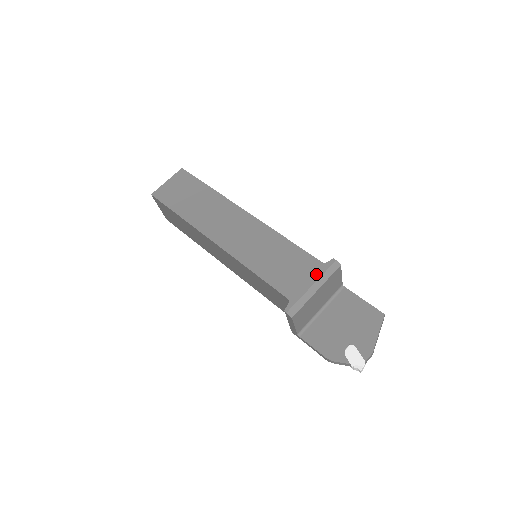
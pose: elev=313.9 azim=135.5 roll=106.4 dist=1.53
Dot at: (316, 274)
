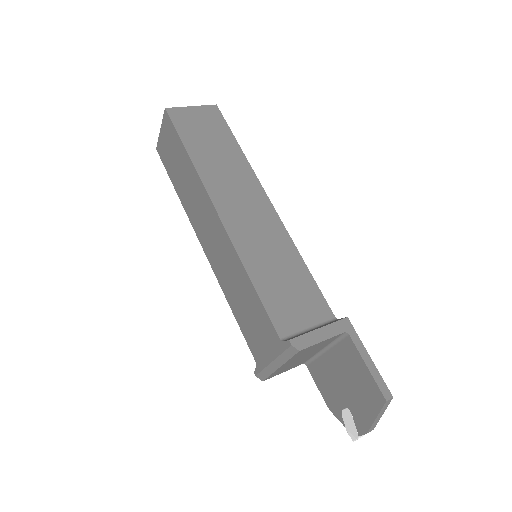
Dot at: (274, 350)
